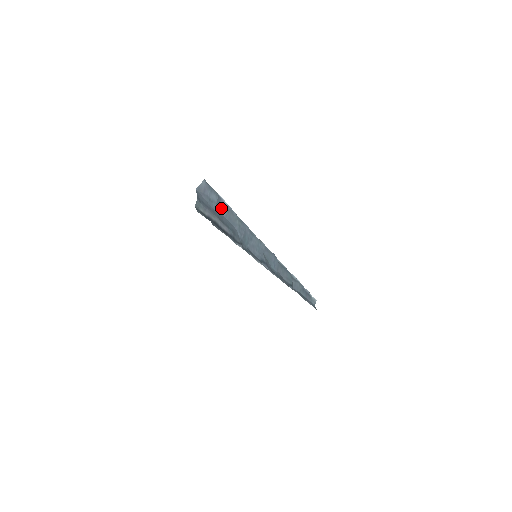
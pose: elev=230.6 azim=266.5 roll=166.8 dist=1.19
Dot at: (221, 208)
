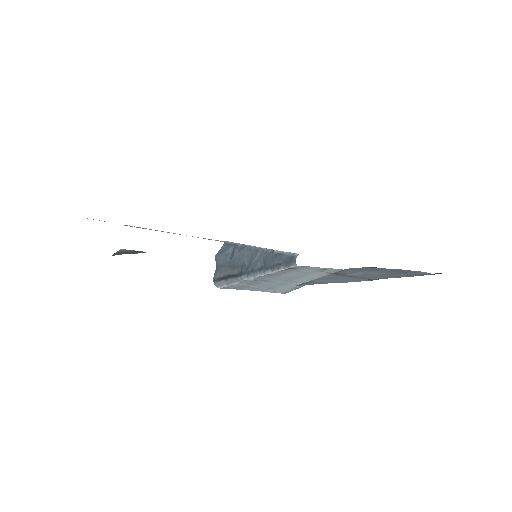
Dot at: (234, 251)
